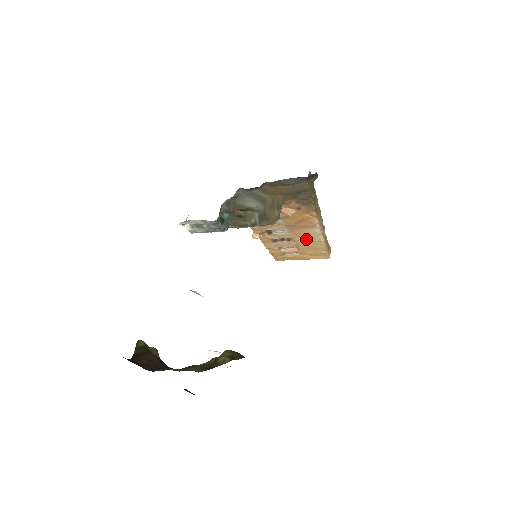
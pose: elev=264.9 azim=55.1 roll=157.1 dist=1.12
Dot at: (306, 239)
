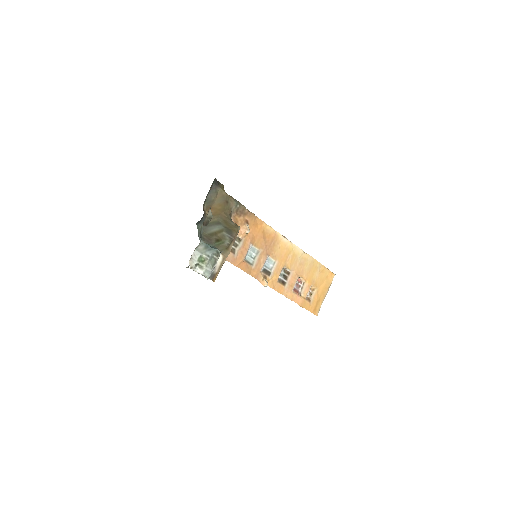
Dot at: (293, 260)
